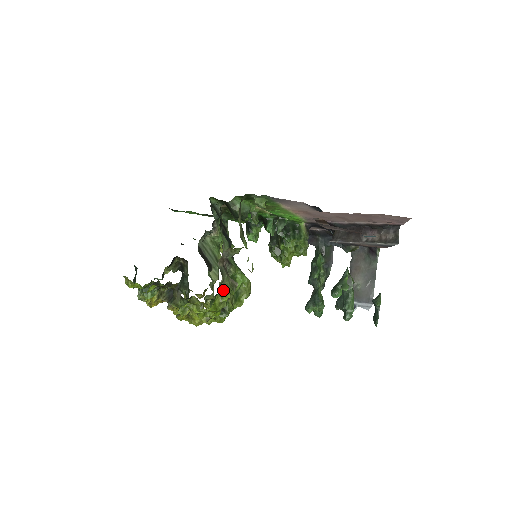
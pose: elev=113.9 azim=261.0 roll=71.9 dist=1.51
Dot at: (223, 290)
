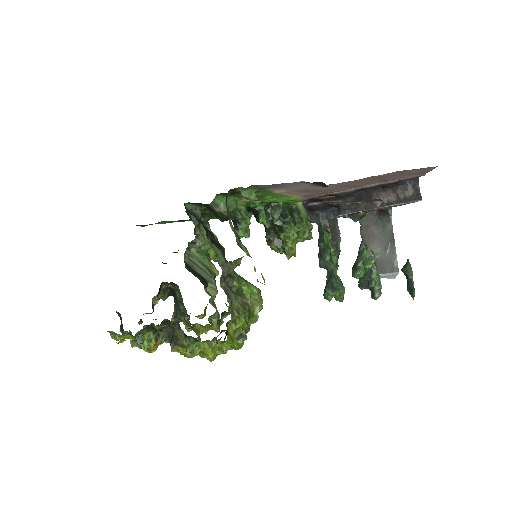
Dot at: (235, 314)
